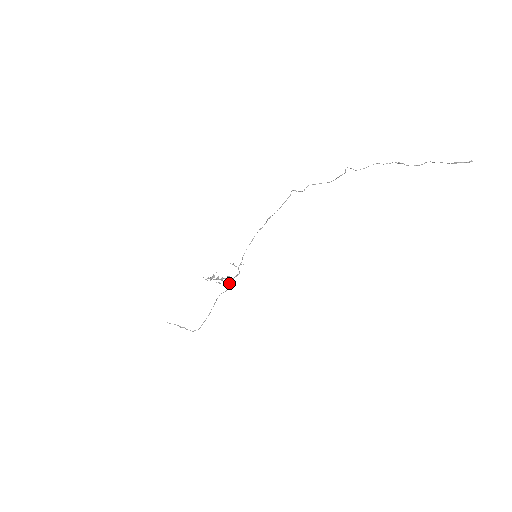
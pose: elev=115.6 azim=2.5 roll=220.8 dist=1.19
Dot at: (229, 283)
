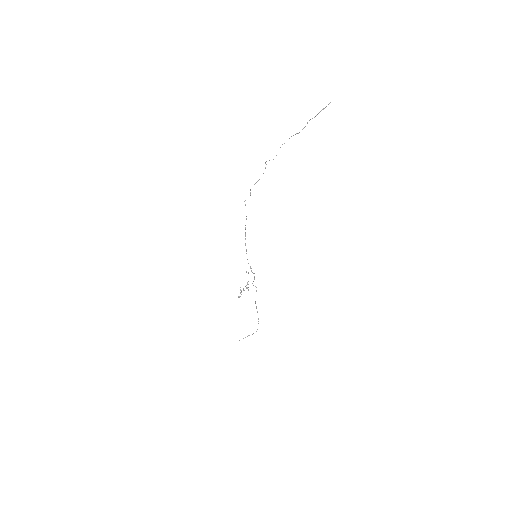
Dot at: (253, 285)
